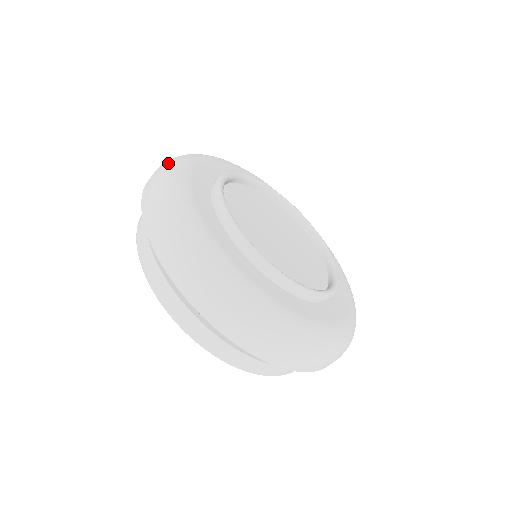
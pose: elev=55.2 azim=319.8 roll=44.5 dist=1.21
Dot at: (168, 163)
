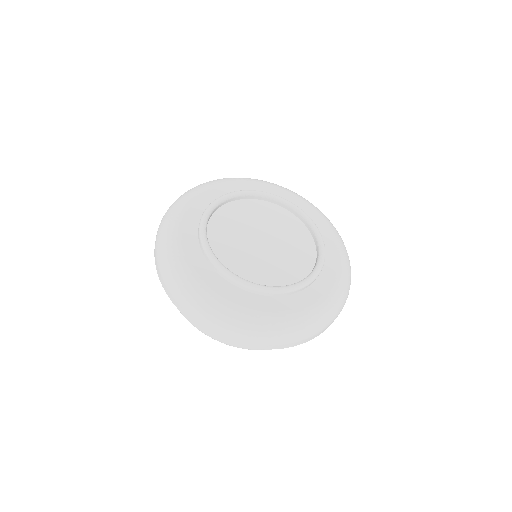
Dot at: (161, 233)
